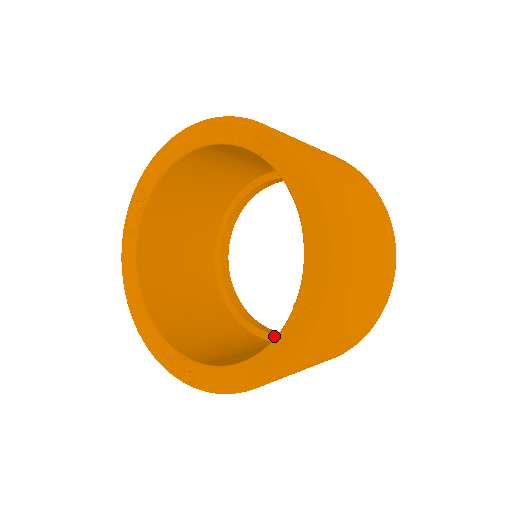
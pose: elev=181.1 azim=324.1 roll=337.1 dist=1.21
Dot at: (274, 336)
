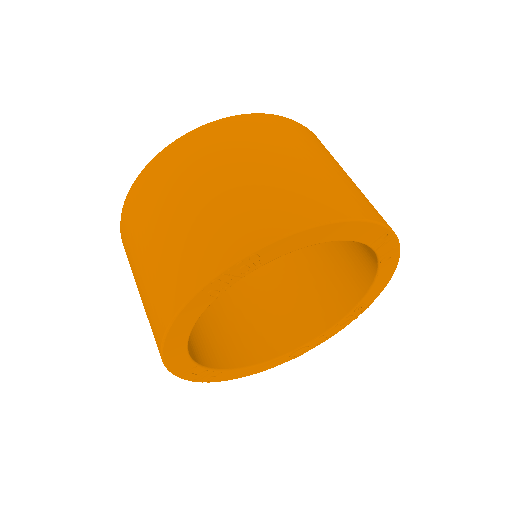
Dot at: occluded
